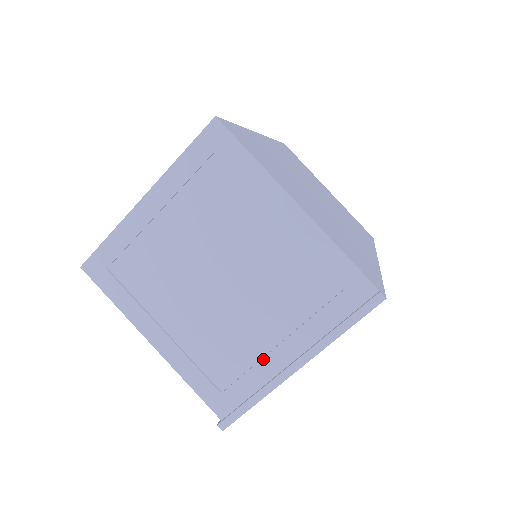
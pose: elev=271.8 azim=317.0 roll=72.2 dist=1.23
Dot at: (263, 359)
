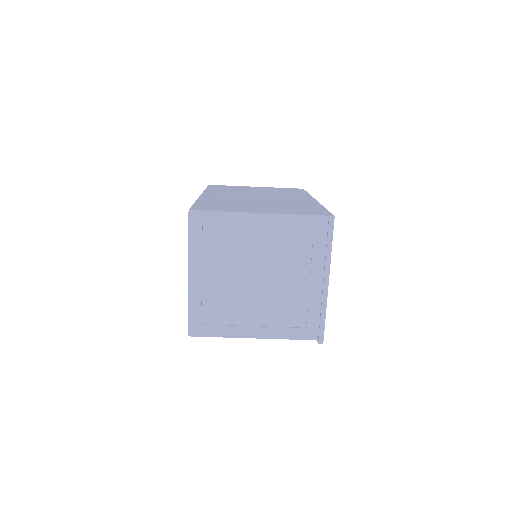
Dot at: (309, 294)
